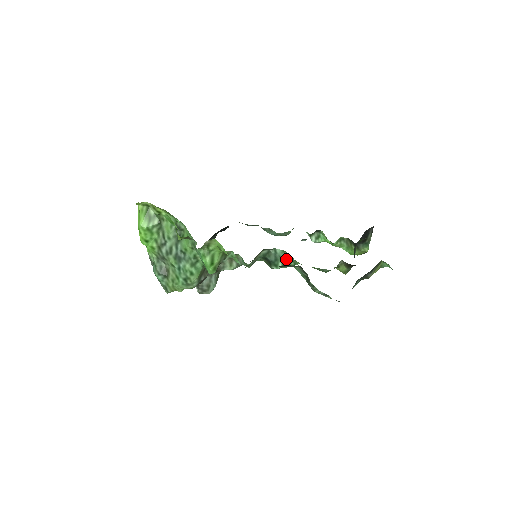
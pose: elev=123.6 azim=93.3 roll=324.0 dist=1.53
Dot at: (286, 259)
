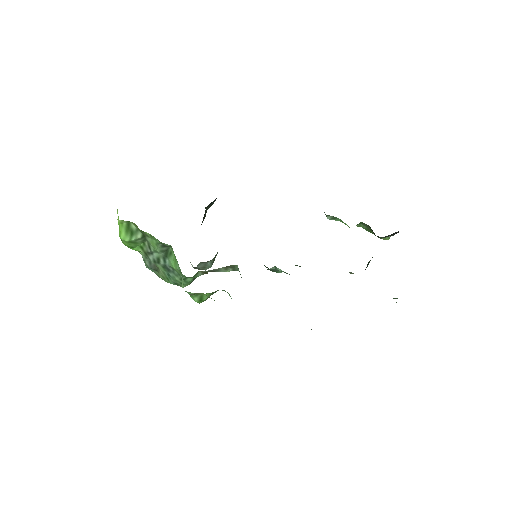
Dot at: occluded
